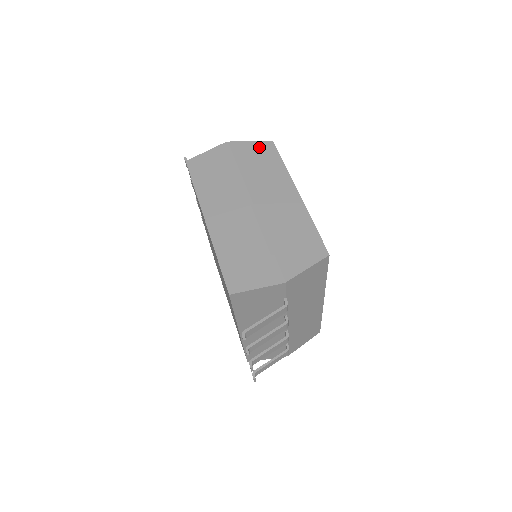
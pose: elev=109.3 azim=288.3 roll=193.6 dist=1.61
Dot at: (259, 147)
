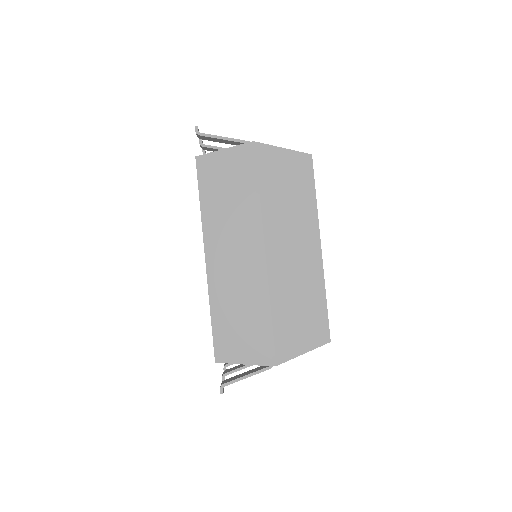
Dot at: (292, 162)
